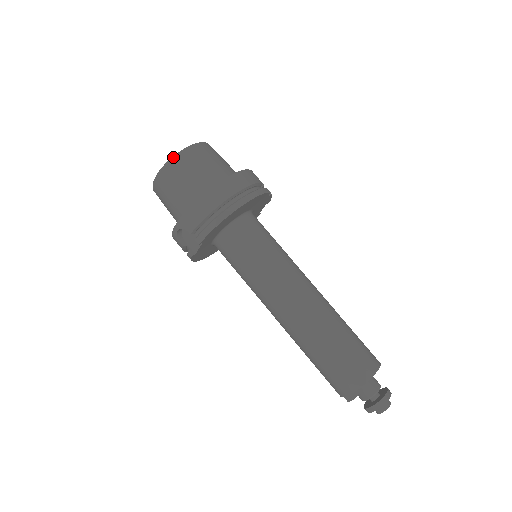
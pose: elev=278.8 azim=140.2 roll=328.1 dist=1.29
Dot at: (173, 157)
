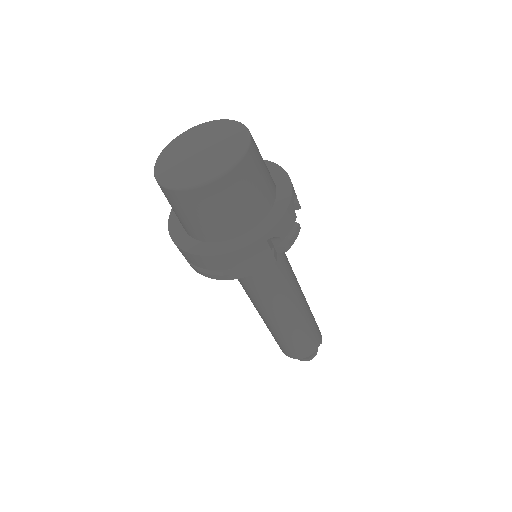
Dot at: (164, 188)
